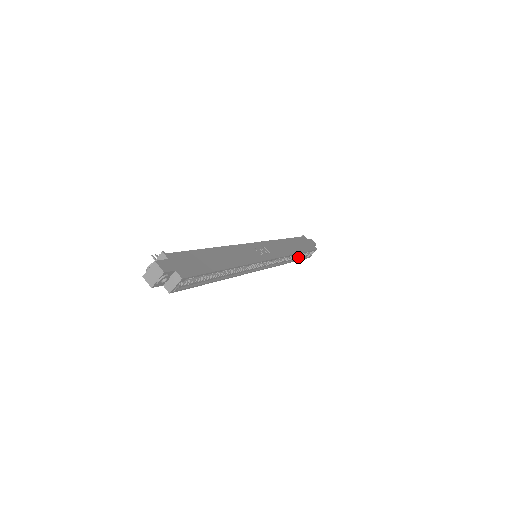
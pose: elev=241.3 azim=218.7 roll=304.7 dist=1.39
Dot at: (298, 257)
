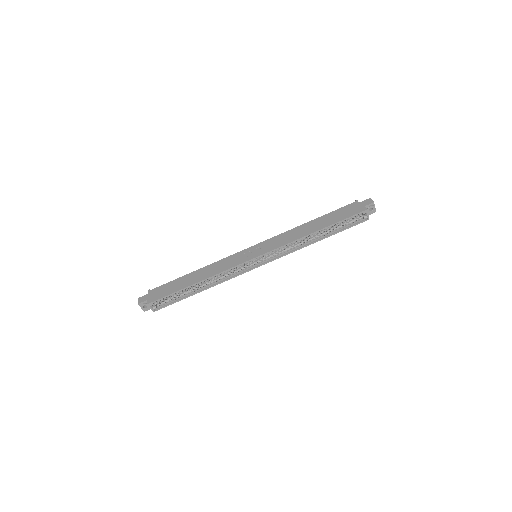
Dot at: (337, 229)
